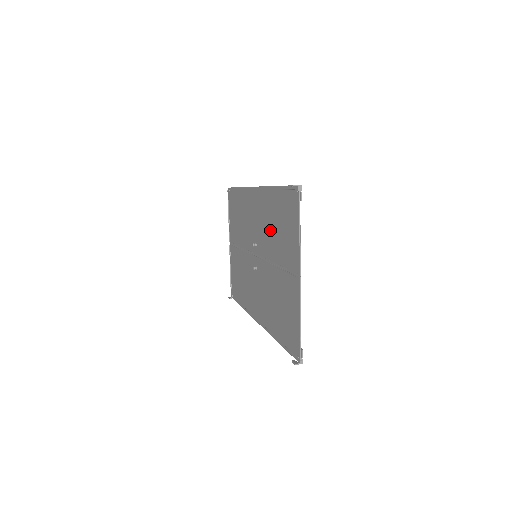
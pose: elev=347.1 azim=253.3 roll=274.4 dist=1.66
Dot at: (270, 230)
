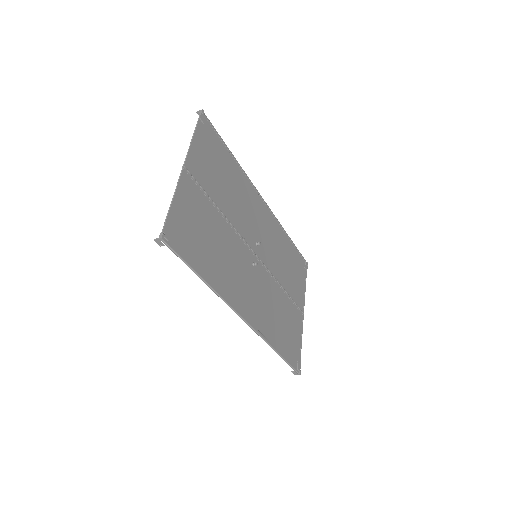
Dot at: (234, 198)
